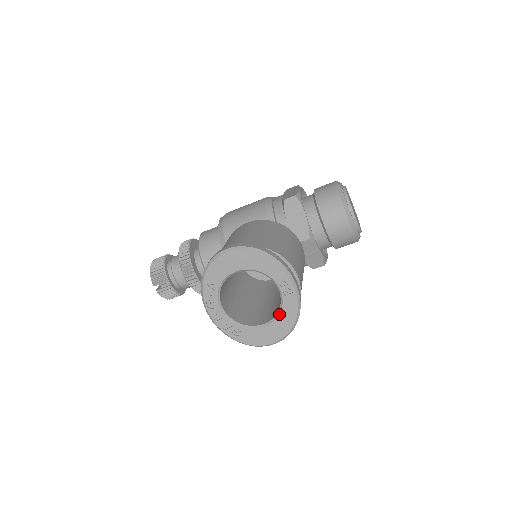
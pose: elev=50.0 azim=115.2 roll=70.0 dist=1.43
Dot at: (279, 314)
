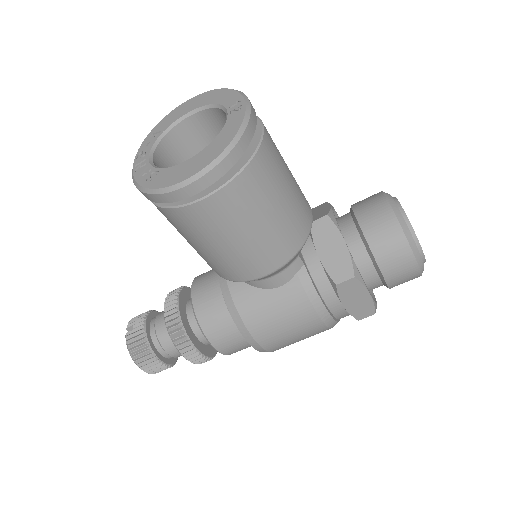
Dot at: (215, 138)
